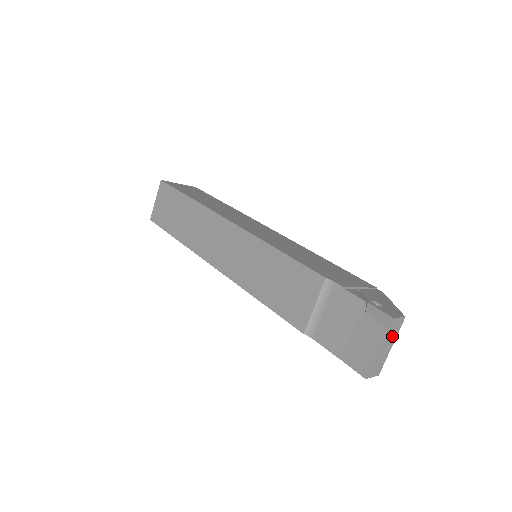
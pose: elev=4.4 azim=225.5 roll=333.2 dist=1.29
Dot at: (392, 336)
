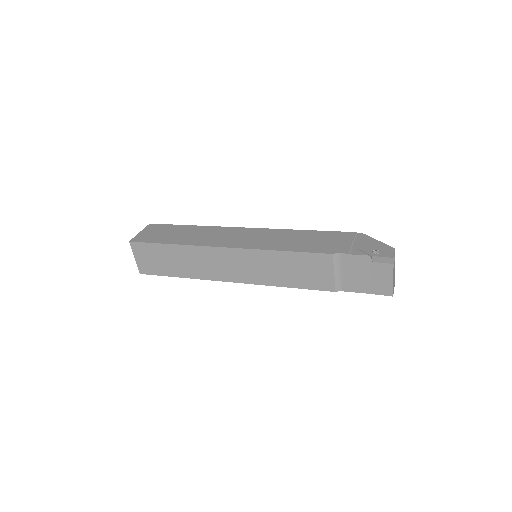
Dot at: (394, 264)
